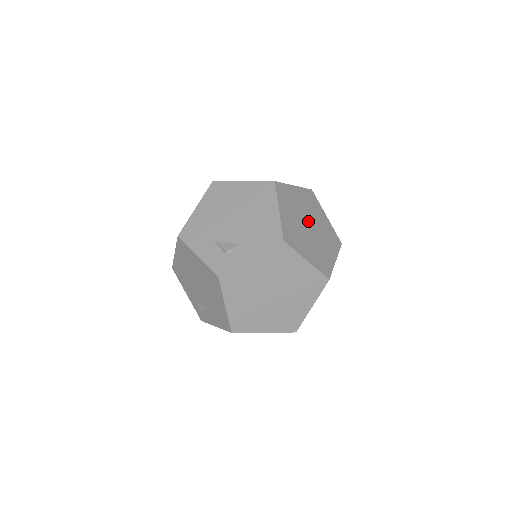
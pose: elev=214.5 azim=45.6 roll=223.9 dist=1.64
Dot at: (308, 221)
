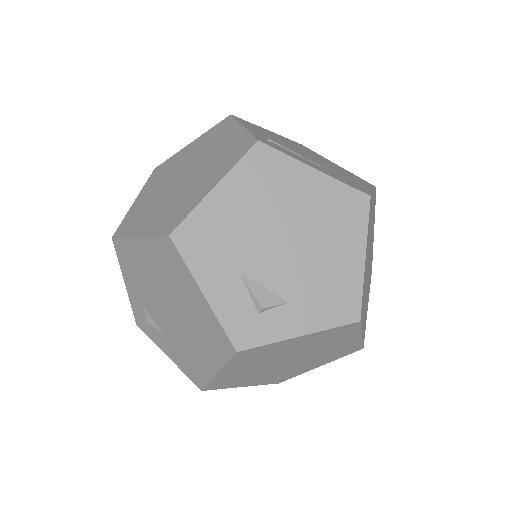
Dot at: (369, 255)
